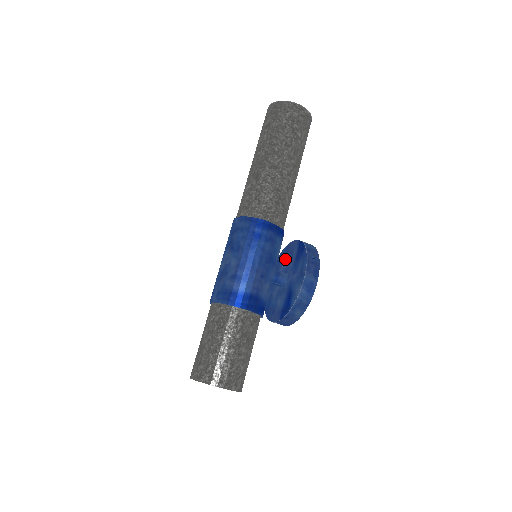
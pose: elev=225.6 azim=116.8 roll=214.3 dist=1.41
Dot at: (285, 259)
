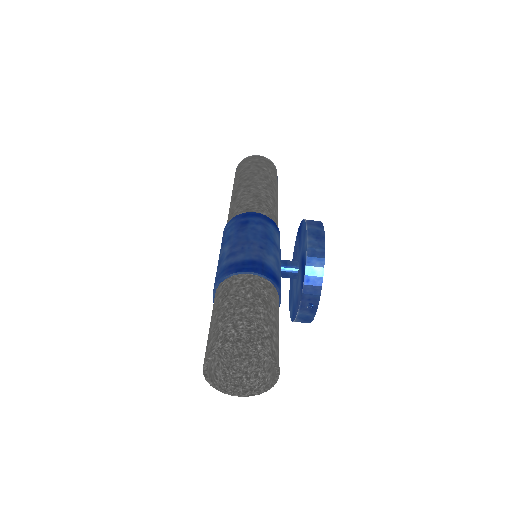
Dot at: occluded
